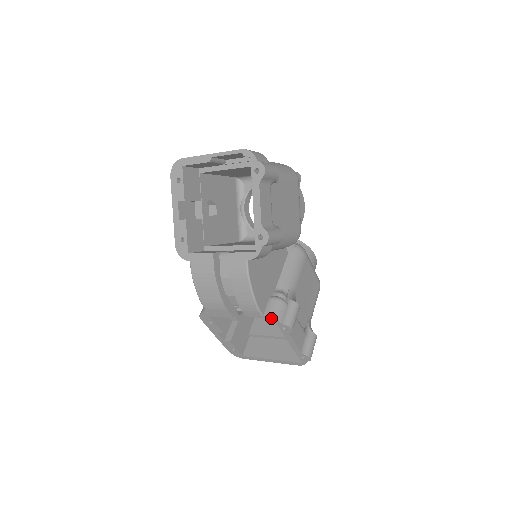
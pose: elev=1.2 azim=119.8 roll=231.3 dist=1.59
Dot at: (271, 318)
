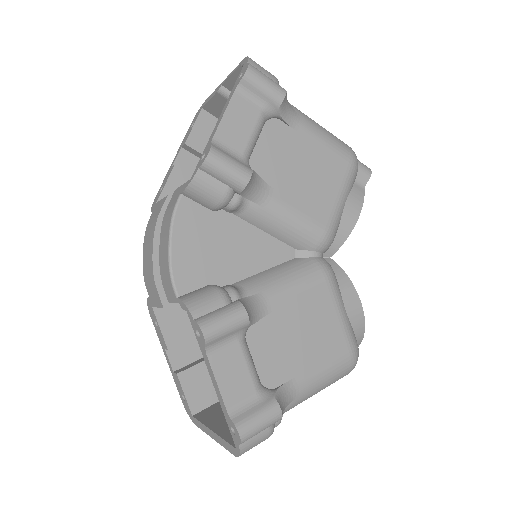
Dot at: (183, 303)
